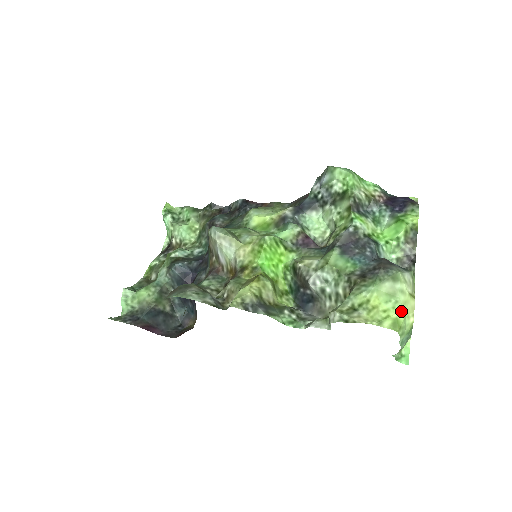
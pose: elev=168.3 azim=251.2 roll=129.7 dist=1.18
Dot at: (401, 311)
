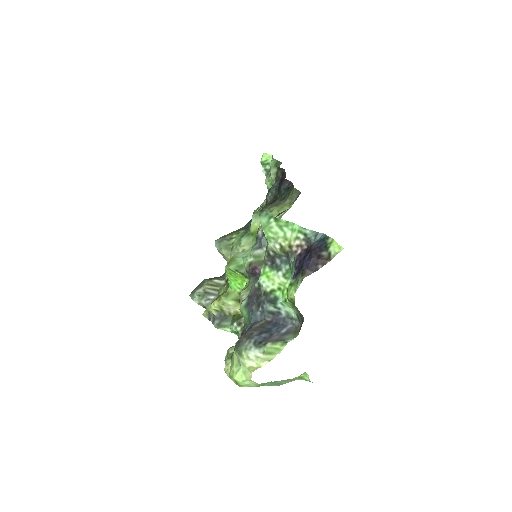
Dot at: (240, 377)
